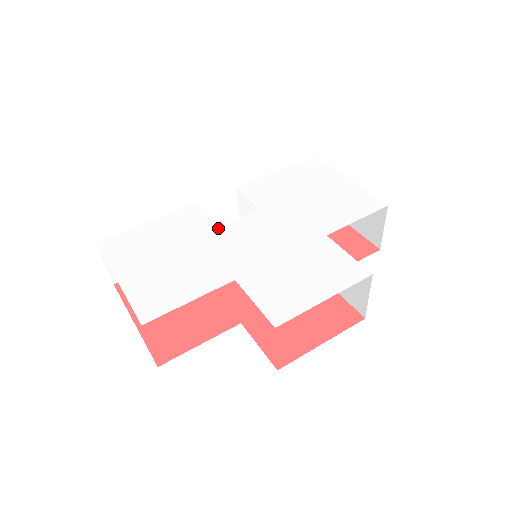
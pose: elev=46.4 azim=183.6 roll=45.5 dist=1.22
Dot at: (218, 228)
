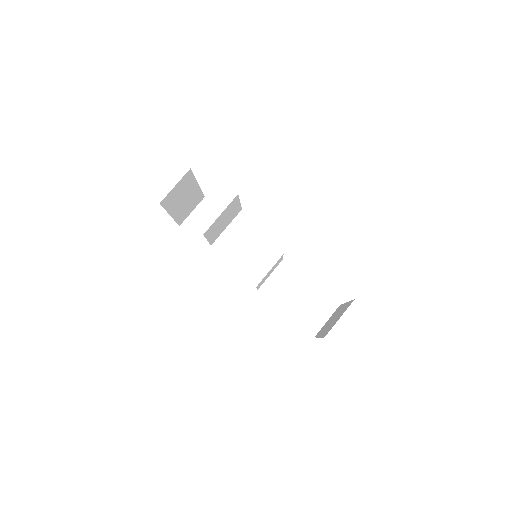
Dot at: occluded
